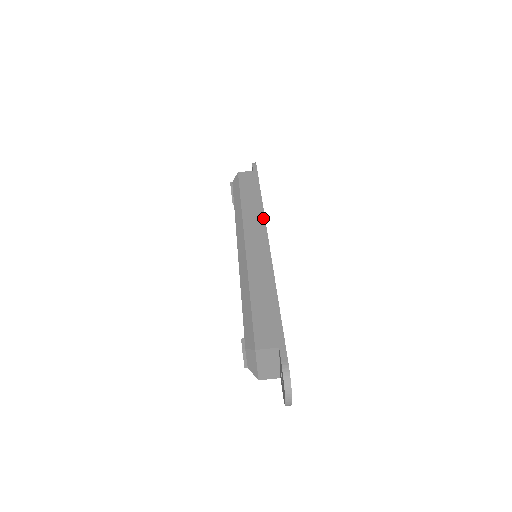
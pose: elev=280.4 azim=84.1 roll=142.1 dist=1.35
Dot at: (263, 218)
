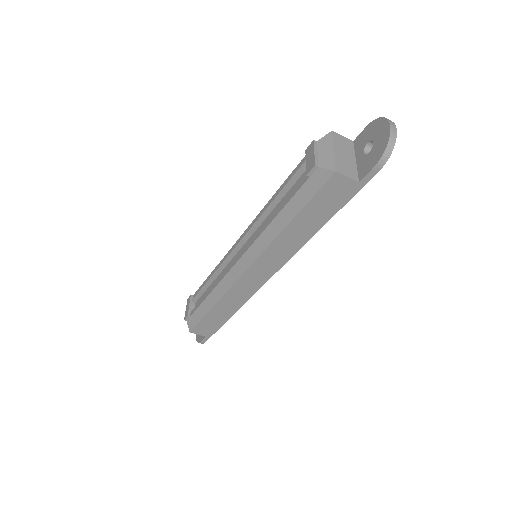
Dot at: (287, 260)
